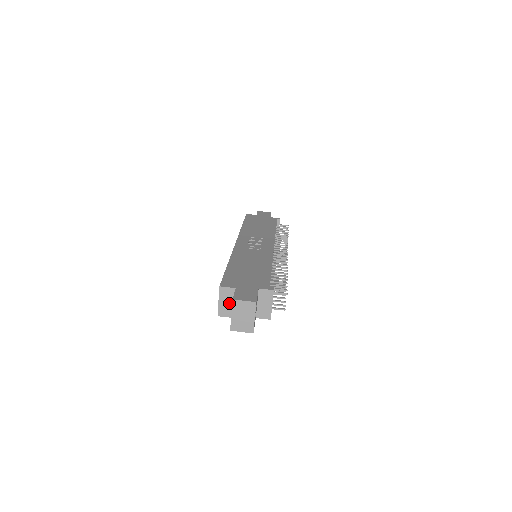
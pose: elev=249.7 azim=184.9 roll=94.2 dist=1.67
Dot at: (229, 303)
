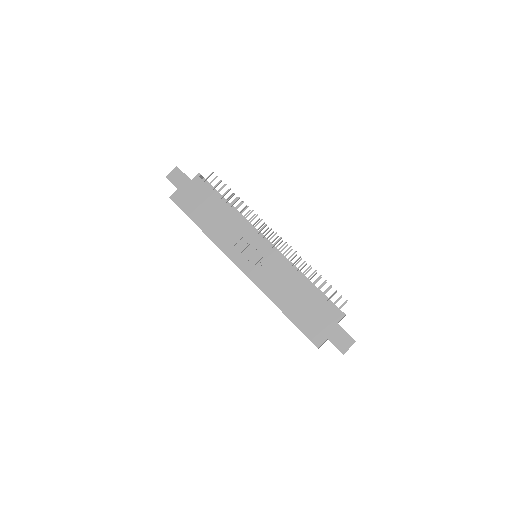
Dot at: (324, 342)
